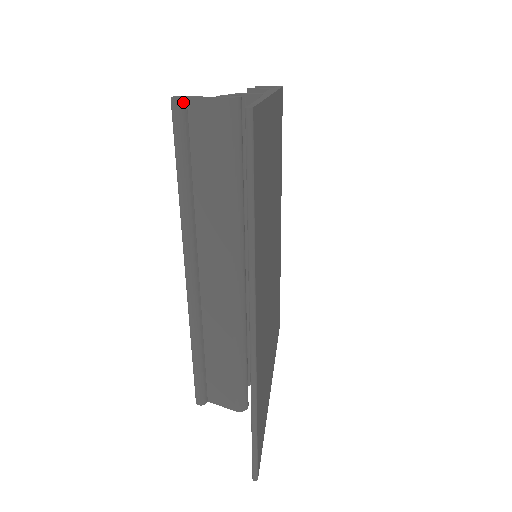
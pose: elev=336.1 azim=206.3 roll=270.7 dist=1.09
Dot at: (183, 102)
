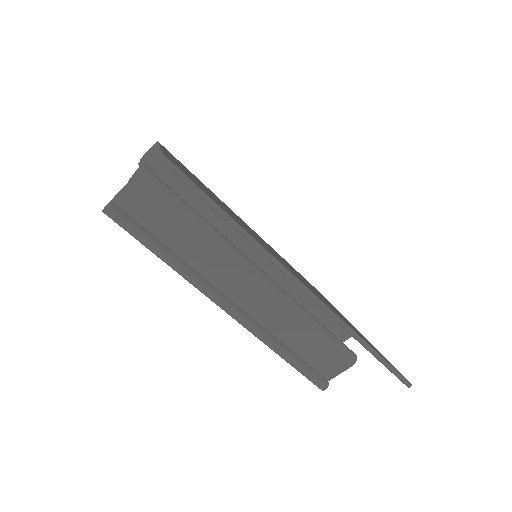
Dot at: (112, 206)
